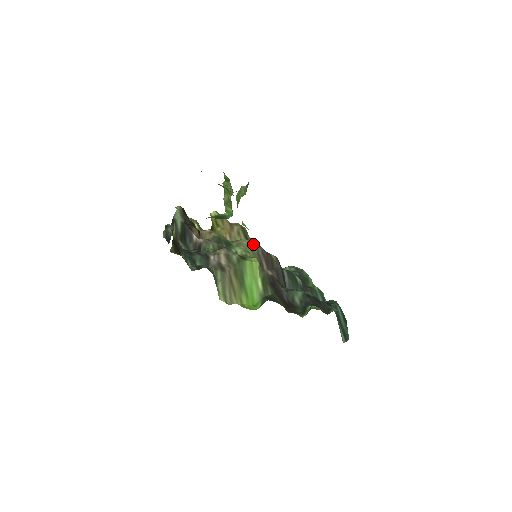
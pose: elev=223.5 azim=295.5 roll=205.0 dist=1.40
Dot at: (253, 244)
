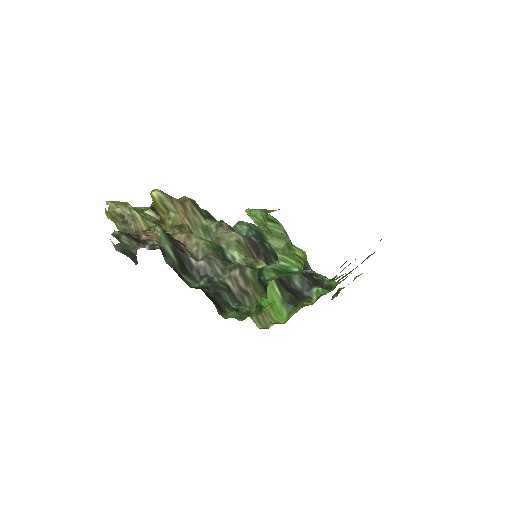
Dot at: (240, 237)
